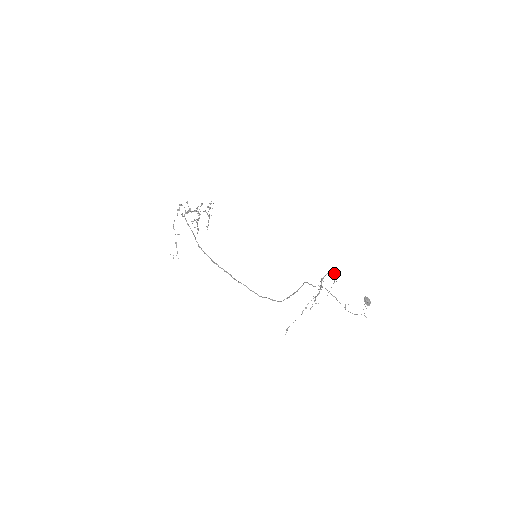
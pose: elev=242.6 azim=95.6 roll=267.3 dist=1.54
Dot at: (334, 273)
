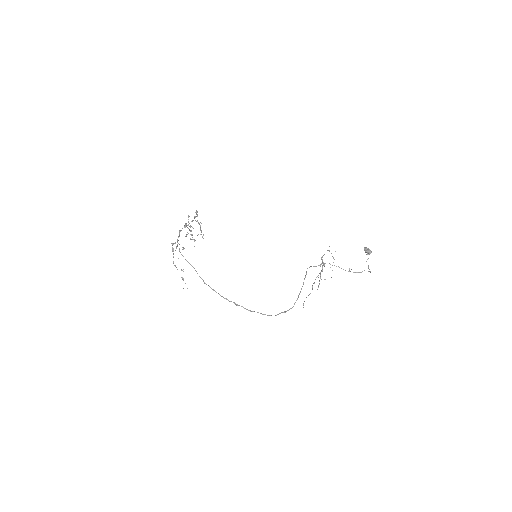
Dot at: occluded
